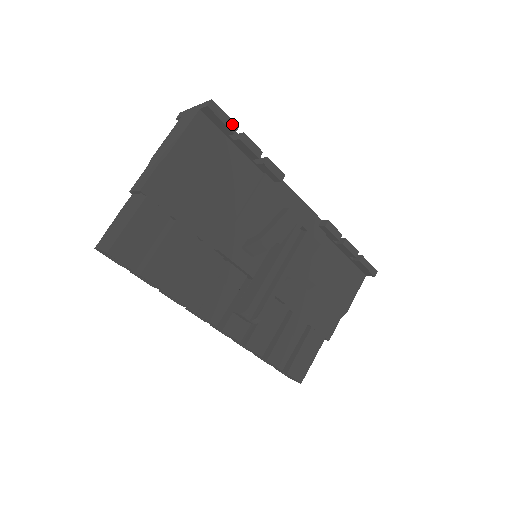
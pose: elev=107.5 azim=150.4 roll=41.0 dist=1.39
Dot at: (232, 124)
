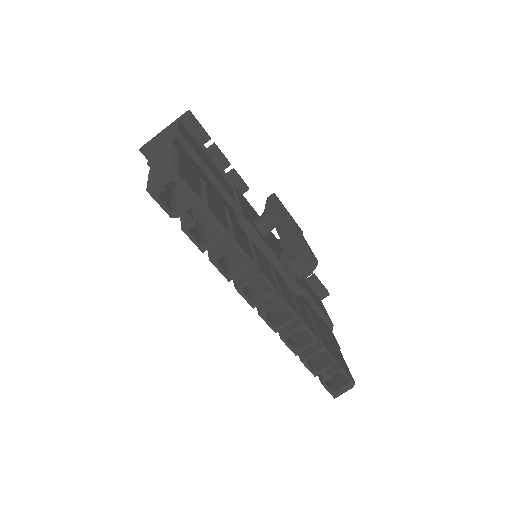
Dot at: (206, 132)
